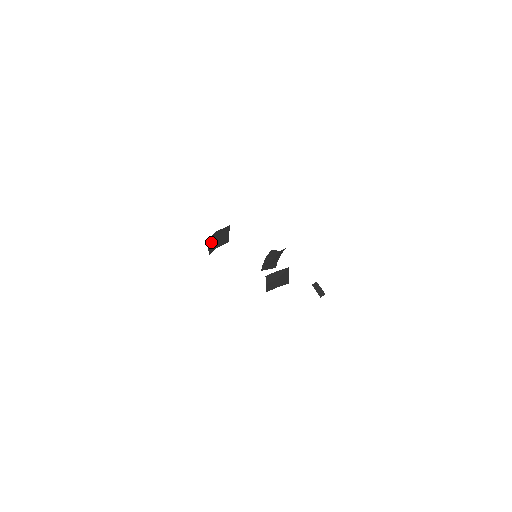
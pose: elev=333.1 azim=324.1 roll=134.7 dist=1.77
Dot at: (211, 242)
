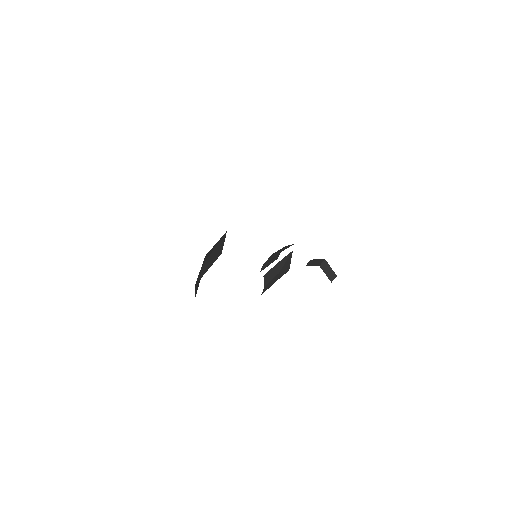
Dot at: occluded
